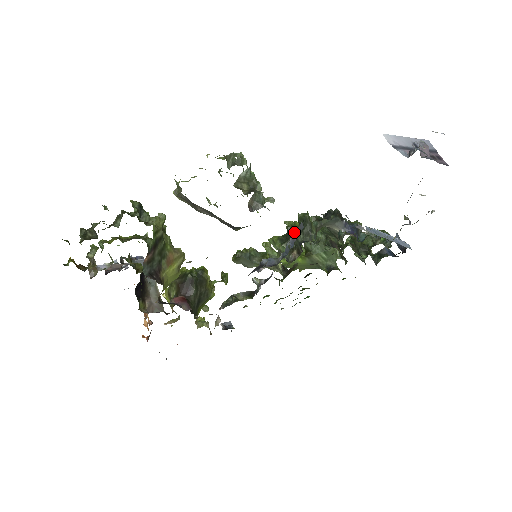
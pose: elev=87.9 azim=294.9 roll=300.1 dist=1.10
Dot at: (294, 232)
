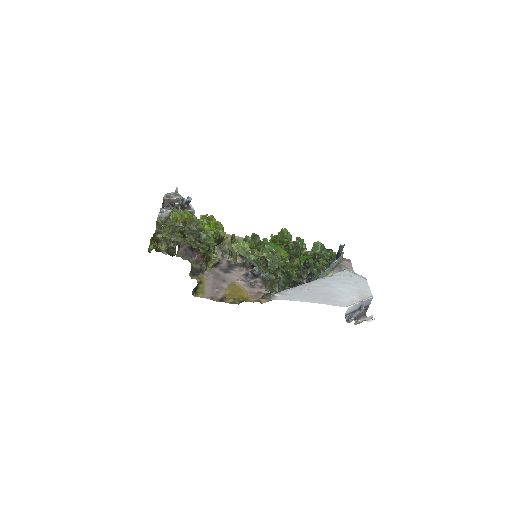
Dot at: (282, 272)
